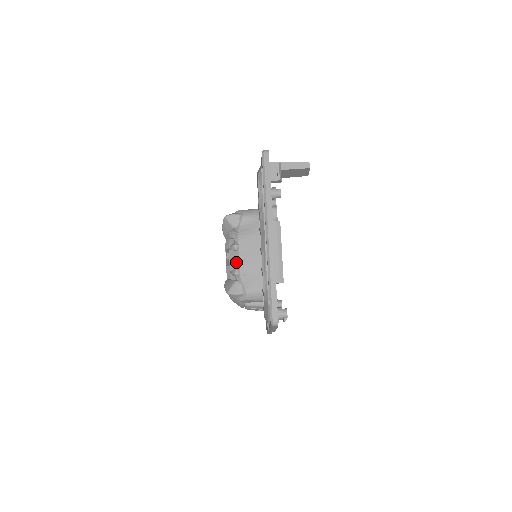
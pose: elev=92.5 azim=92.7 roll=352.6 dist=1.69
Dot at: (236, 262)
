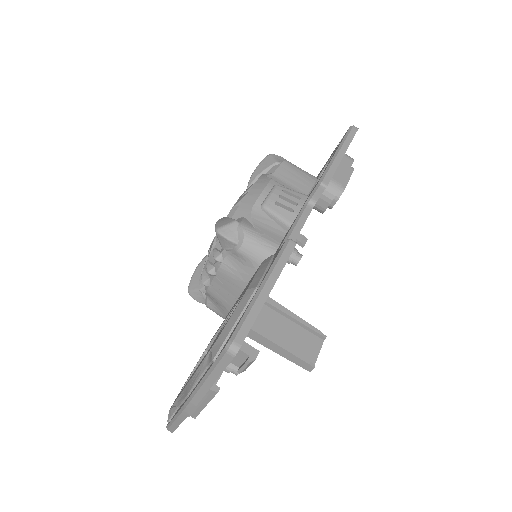
Dot at: (205, 285)
